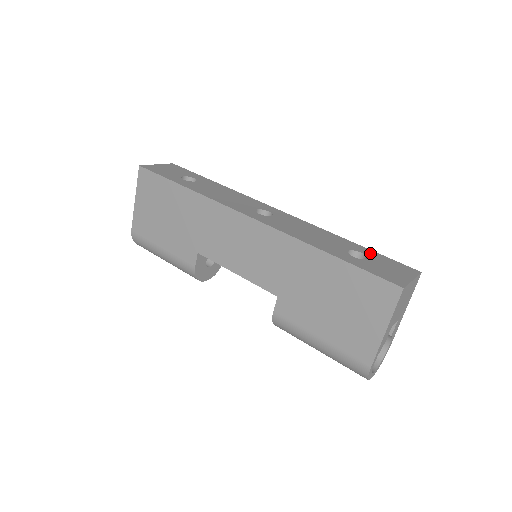
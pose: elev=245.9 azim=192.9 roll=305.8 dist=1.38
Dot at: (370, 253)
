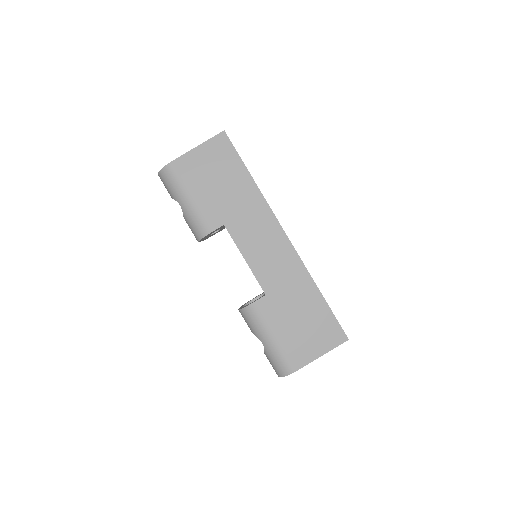
Dot at: occluded
